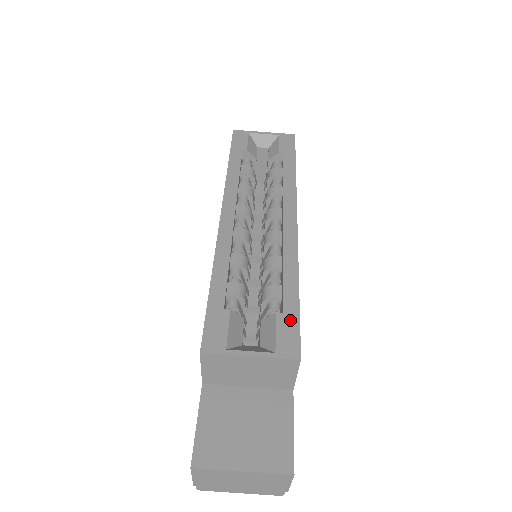
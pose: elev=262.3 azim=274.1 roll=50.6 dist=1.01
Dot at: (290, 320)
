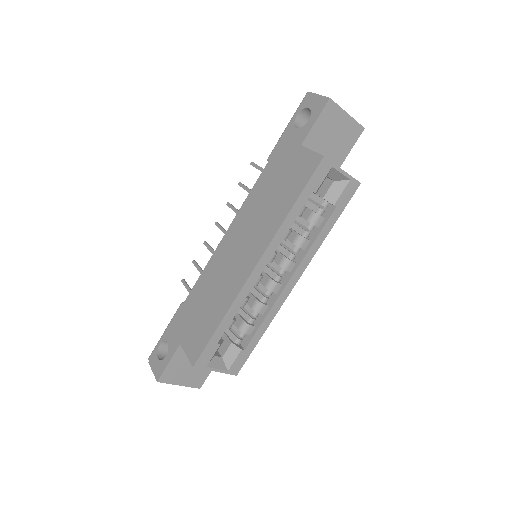
Dot at: (245, 355)
